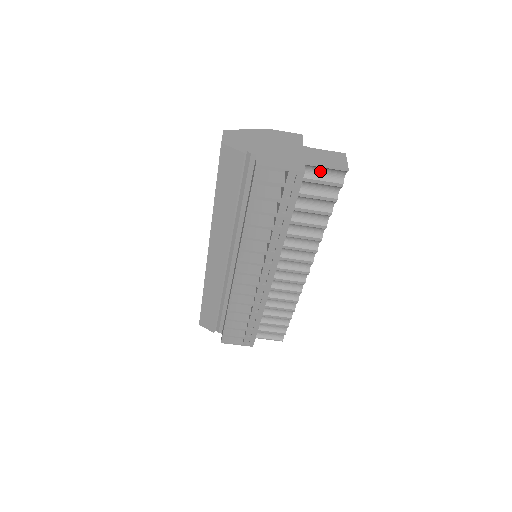
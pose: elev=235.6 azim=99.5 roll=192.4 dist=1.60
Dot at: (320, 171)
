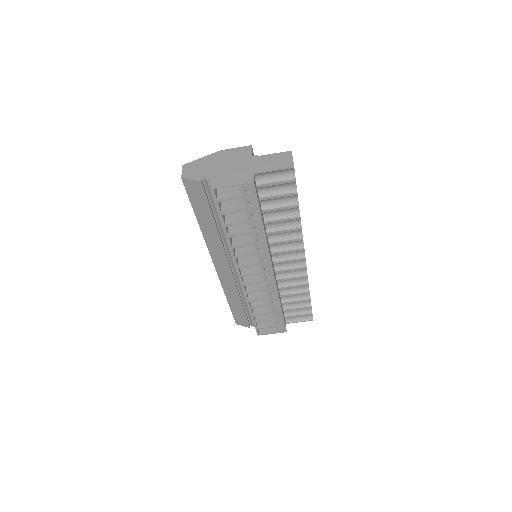
Dot at: (271, 174)
